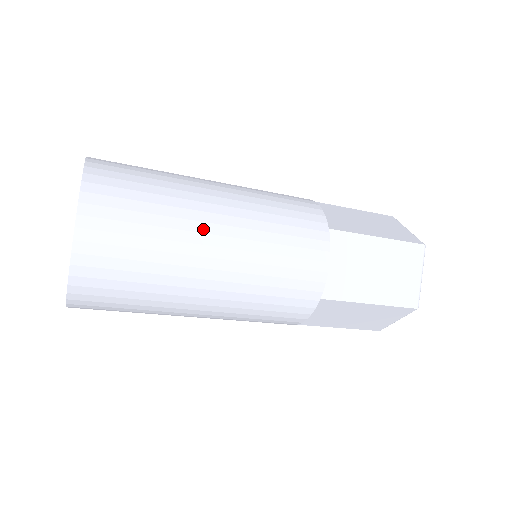
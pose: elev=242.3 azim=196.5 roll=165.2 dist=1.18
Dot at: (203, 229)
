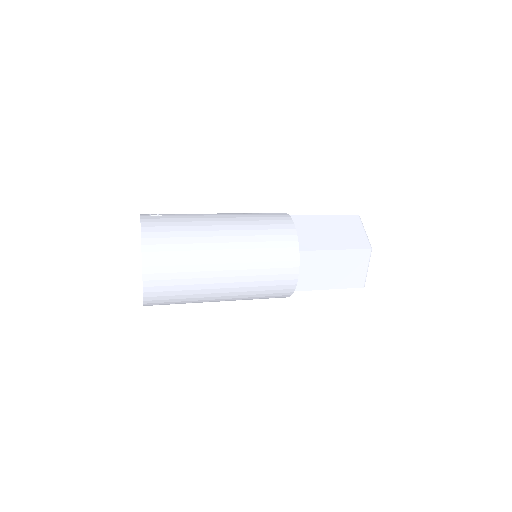
Dot at: (216, 268)
